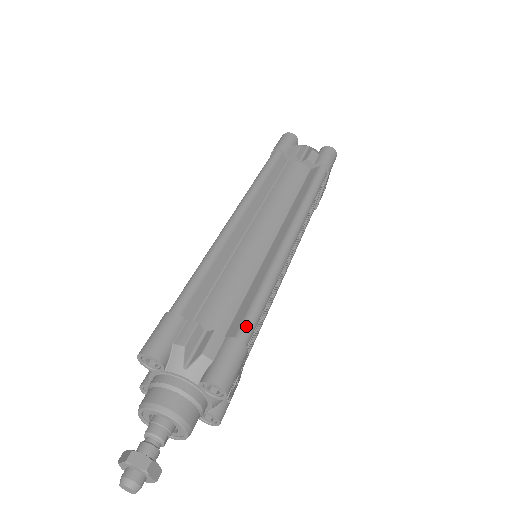
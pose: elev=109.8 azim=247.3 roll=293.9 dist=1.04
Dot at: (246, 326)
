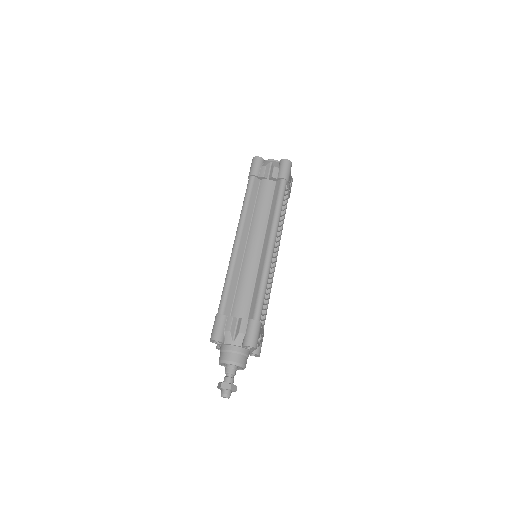
Dot at: (257, 311)
